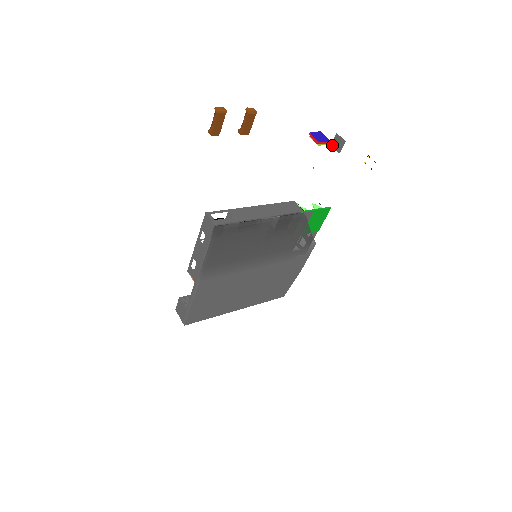
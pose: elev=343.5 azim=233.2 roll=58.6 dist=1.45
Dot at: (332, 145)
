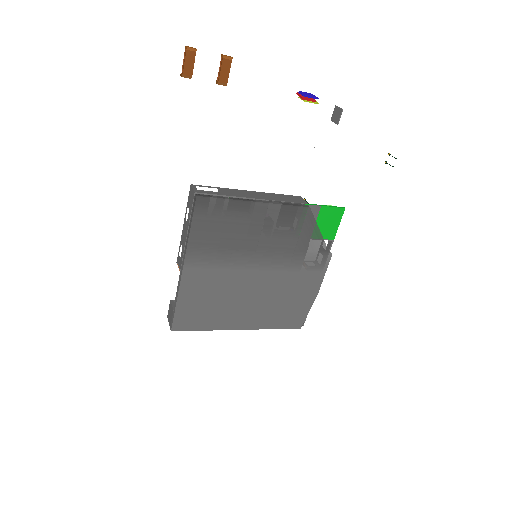
Dot at: (332, 119)
